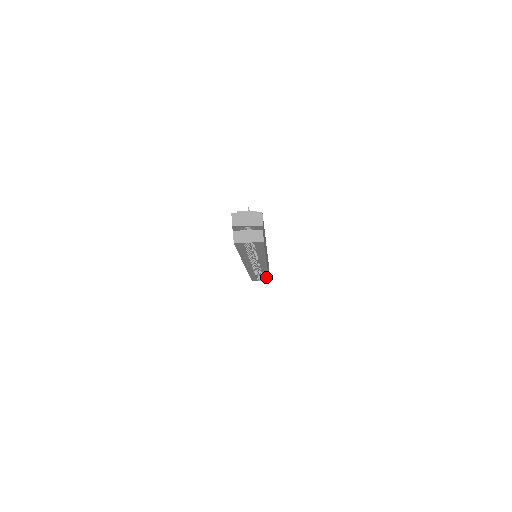
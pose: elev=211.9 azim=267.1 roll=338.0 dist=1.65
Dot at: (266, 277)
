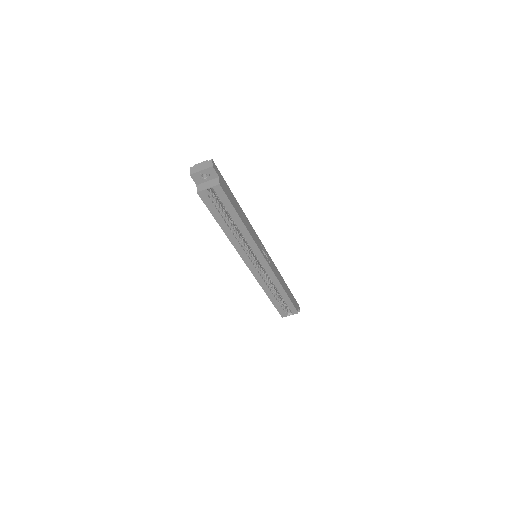
Dot at: (288, 301)
